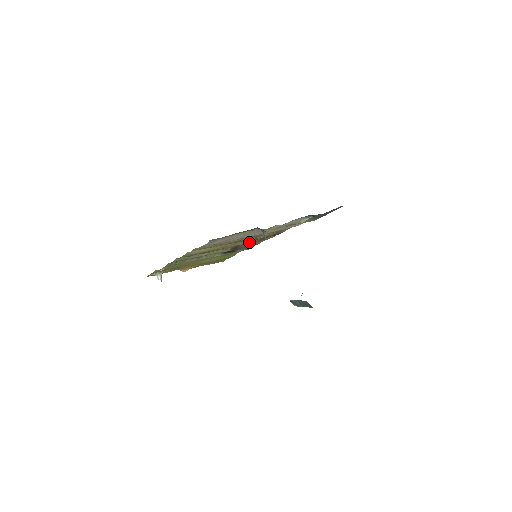
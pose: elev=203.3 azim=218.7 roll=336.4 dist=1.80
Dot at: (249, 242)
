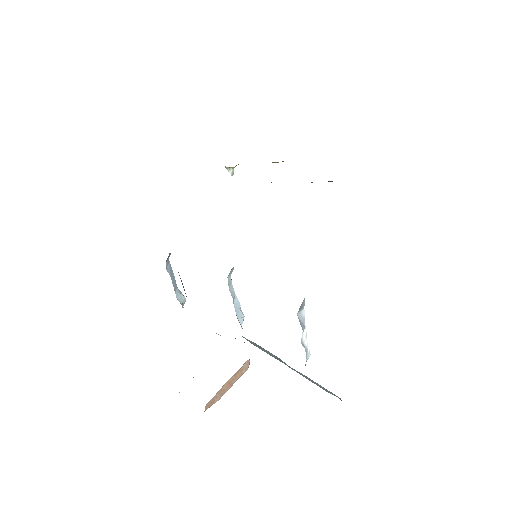
Dot at: occluded
